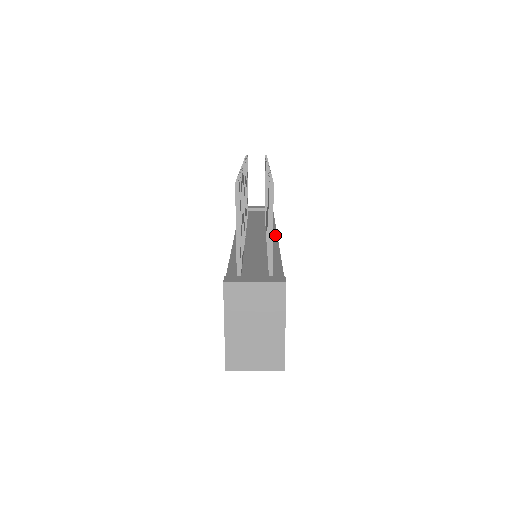
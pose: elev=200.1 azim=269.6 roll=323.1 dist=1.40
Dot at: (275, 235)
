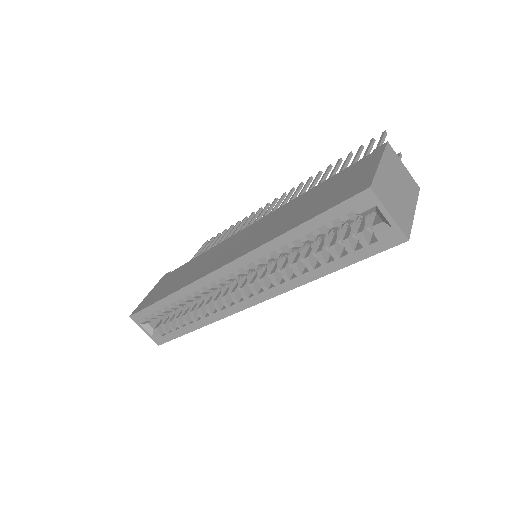
Dot at: occluded
